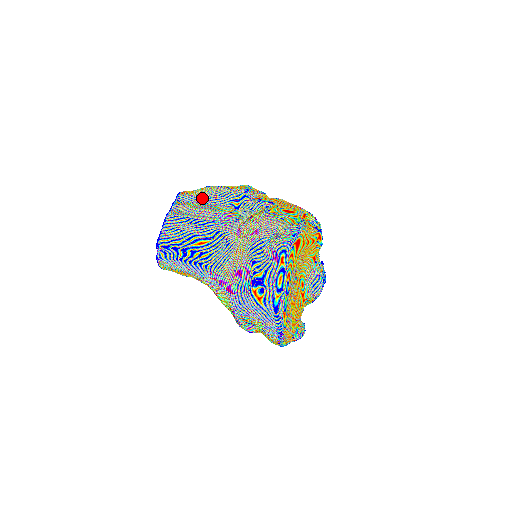
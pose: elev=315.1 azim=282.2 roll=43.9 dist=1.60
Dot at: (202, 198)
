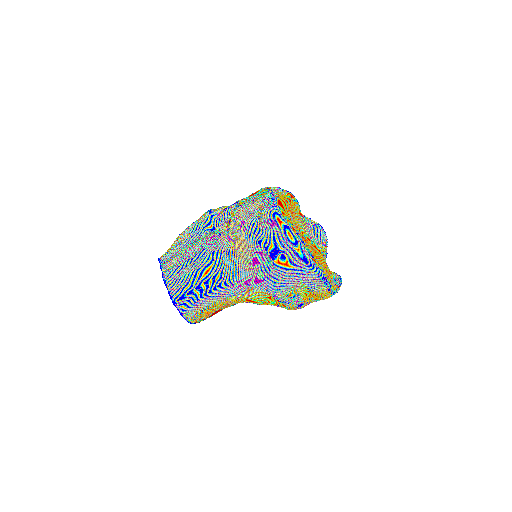
Dot at: (180, 245)
